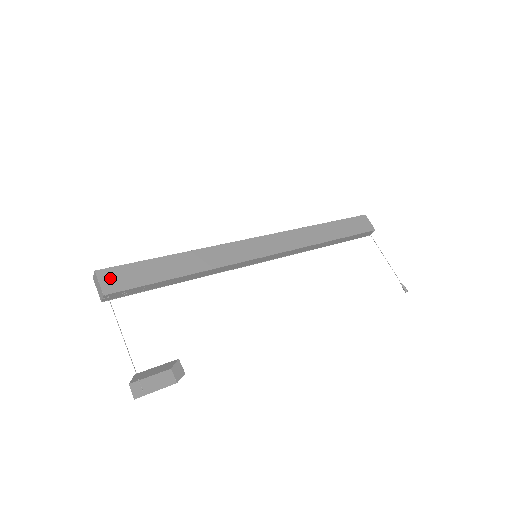
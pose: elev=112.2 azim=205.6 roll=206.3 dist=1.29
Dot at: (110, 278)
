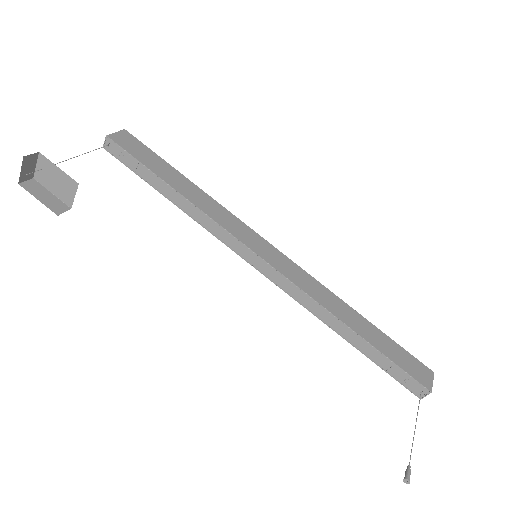
Dot at: (126, 138)
